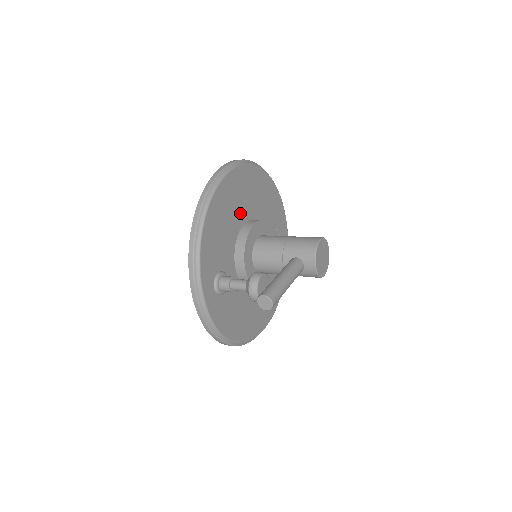
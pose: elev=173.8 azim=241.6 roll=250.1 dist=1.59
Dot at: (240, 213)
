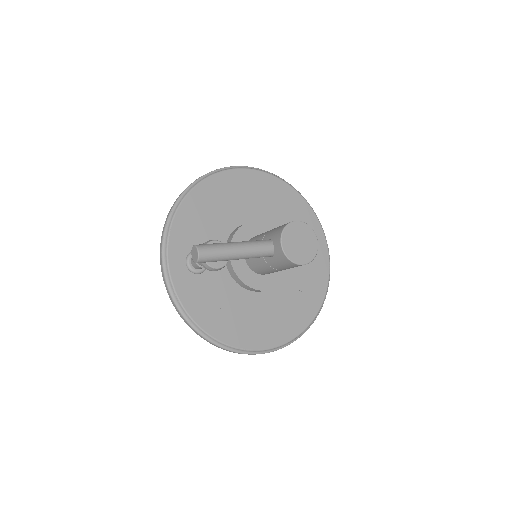
Dot at: (243, 211)
